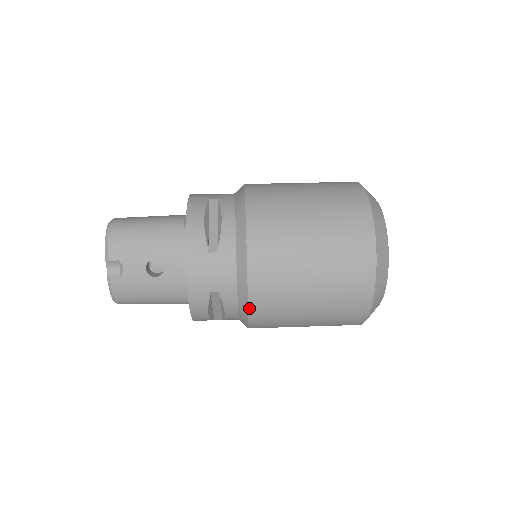
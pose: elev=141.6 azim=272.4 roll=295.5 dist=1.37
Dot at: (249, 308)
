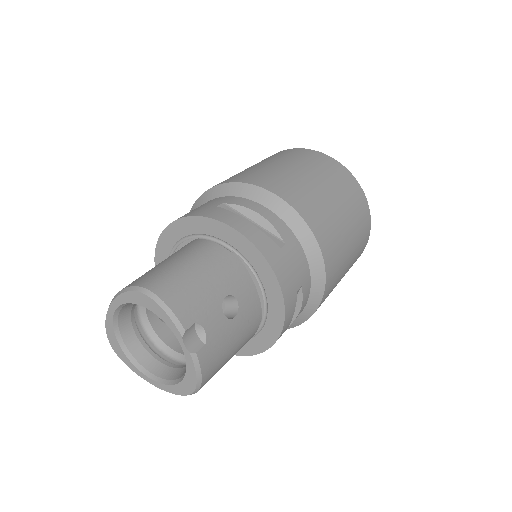
Dot at: (325, 286)
